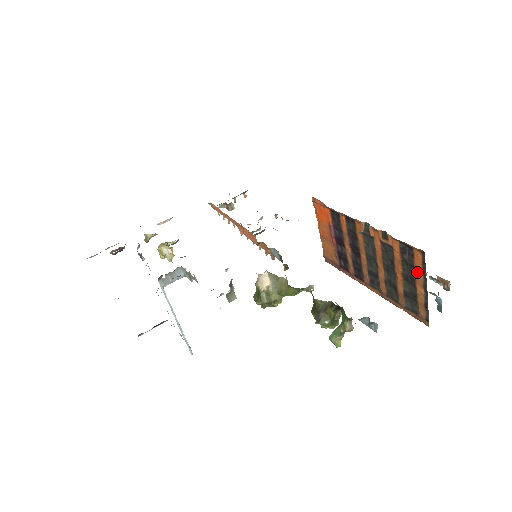
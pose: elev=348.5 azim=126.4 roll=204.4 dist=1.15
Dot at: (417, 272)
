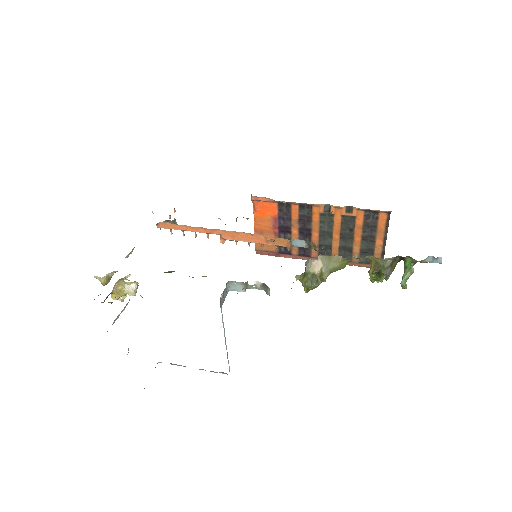
Dot at: (379, 230)
